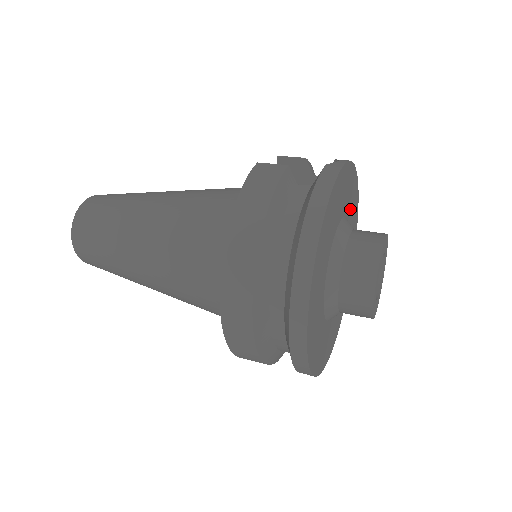
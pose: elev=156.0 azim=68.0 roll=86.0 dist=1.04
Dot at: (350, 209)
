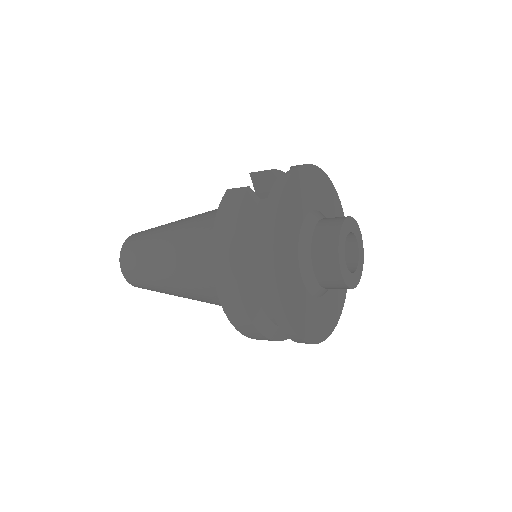
Dot at: (320, 199)
